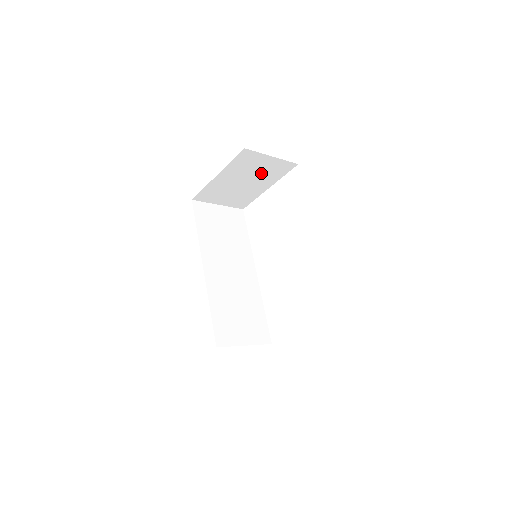
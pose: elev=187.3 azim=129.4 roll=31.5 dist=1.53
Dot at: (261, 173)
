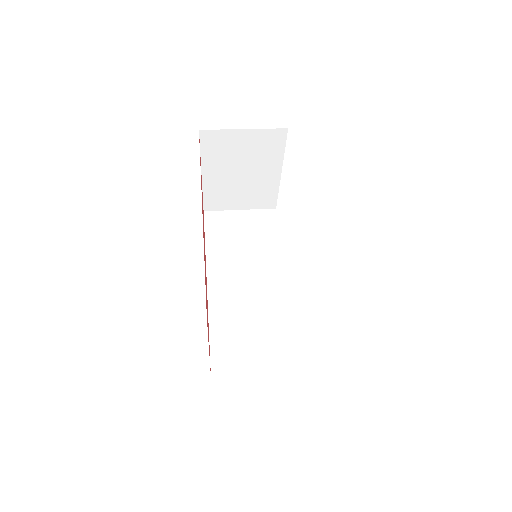
Dot at: (252, 155)
